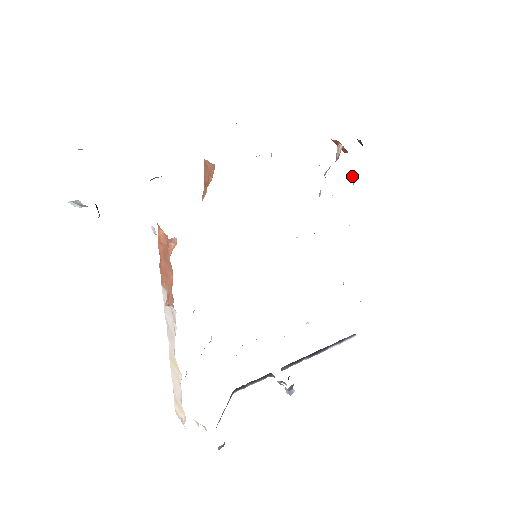
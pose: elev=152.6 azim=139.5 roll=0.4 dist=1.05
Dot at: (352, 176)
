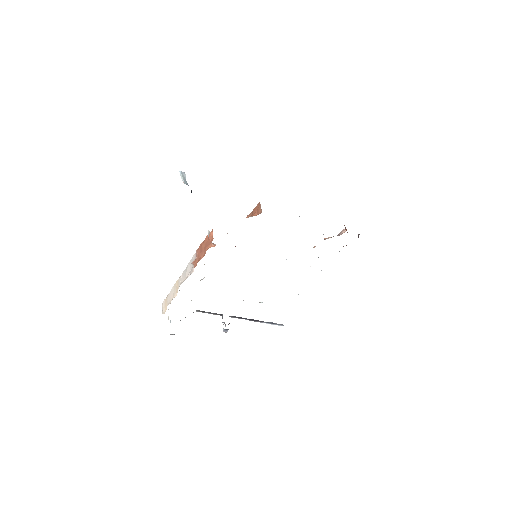
Dot at: occluded
